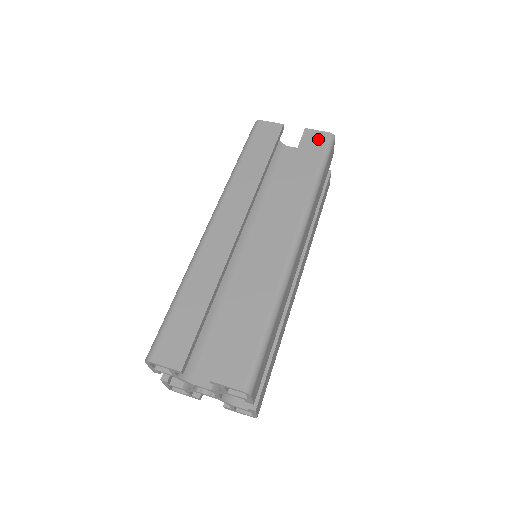
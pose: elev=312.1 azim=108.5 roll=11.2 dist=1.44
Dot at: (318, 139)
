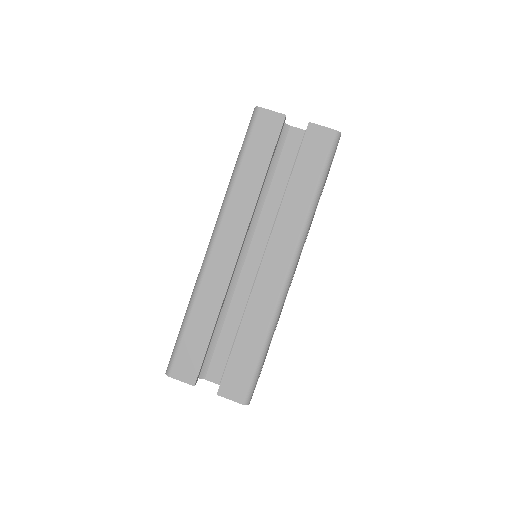
Dot at: (322, 140)
